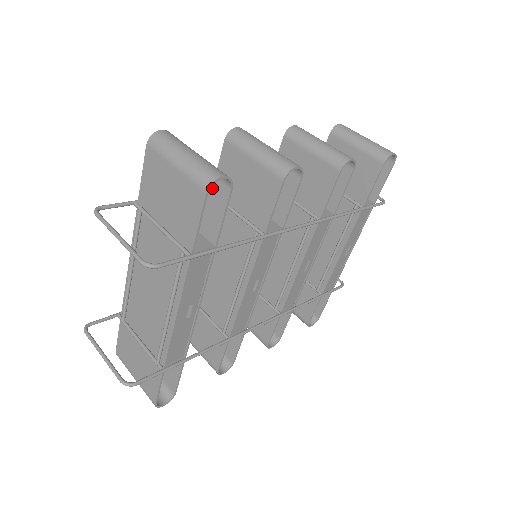
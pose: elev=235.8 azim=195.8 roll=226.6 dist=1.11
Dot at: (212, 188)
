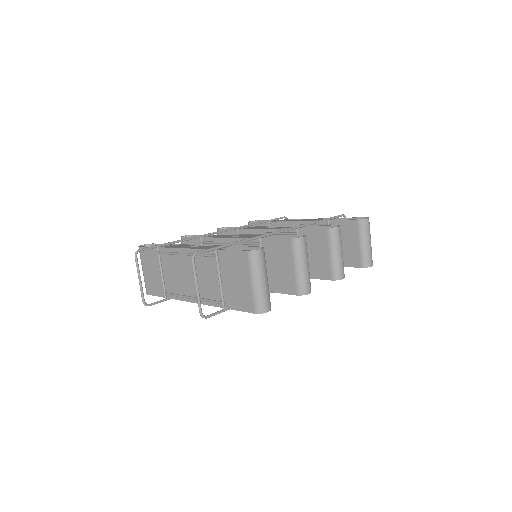
Dot at: occluded
